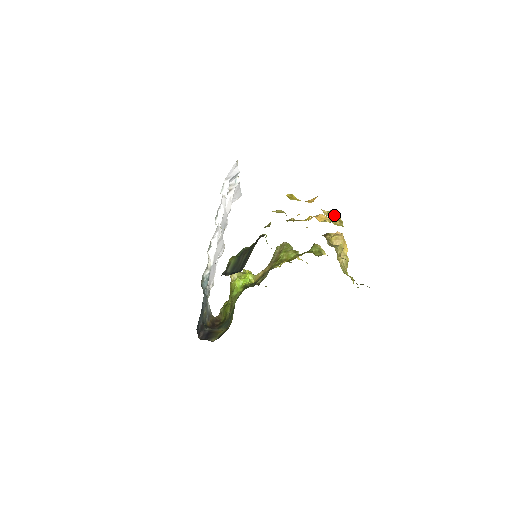
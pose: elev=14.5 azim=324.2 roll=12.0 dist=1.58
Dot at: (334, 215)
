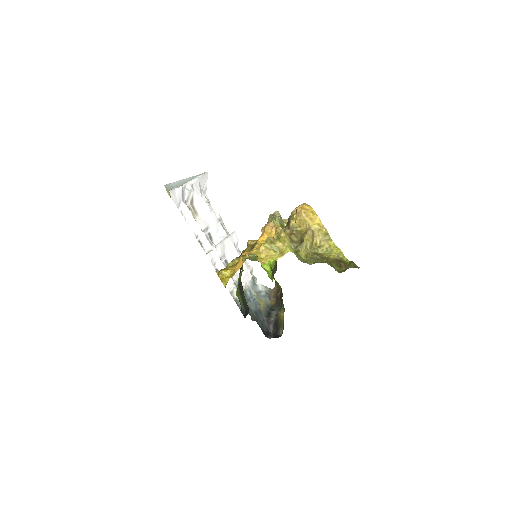
Dot at: (272, 243)
